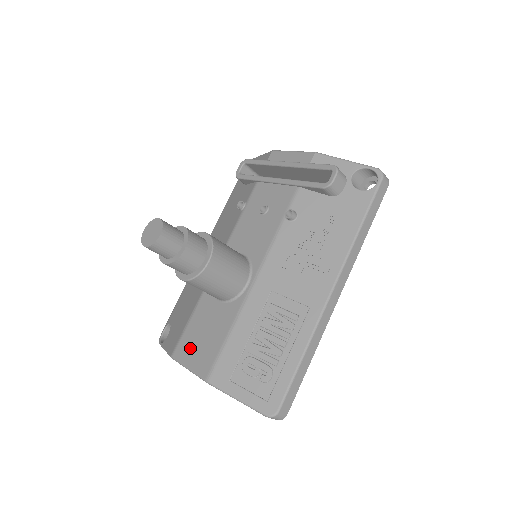
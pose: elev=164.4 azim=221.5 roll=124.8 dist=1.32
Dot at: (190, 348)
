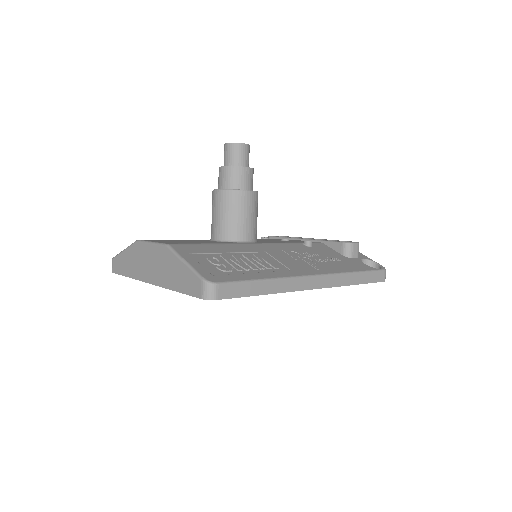
Dot at: (164, 240)
